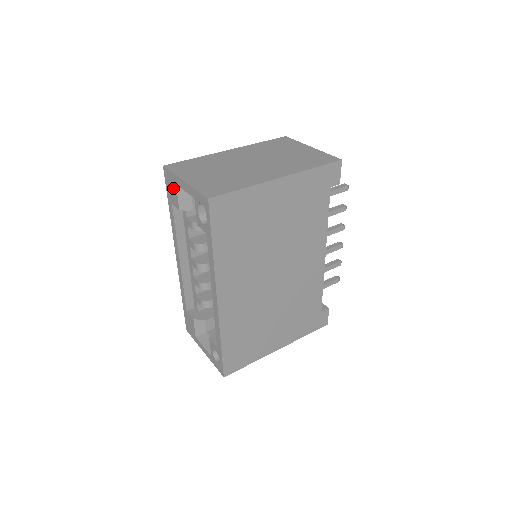
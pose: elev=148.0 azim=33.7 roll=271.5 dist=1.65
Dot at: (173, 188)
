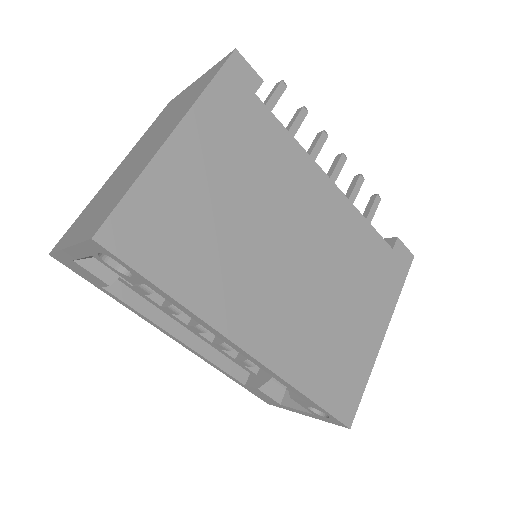
Dot at: (78, 268)
